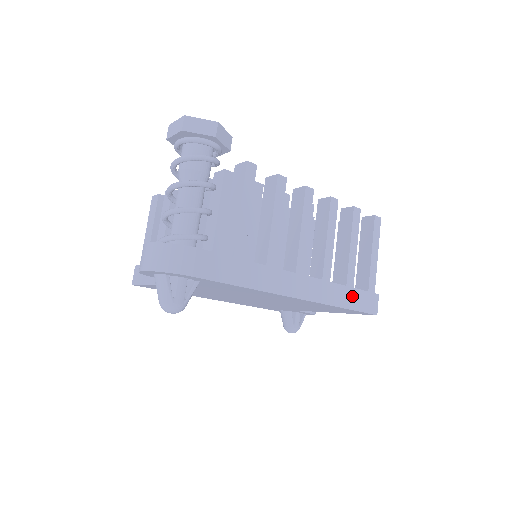
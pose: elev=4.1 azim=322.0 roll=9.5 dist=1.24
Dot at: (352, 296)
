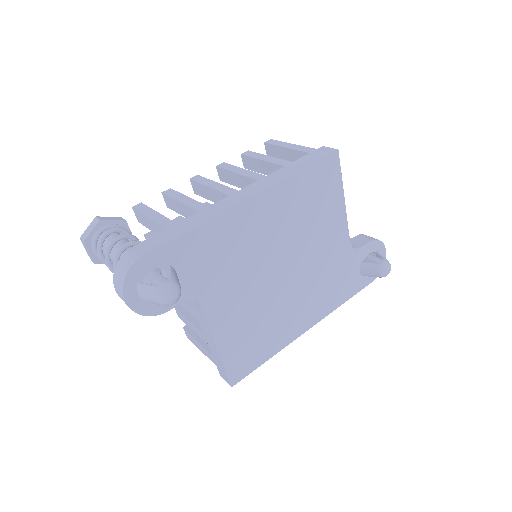
Dot at: (298, 164)
